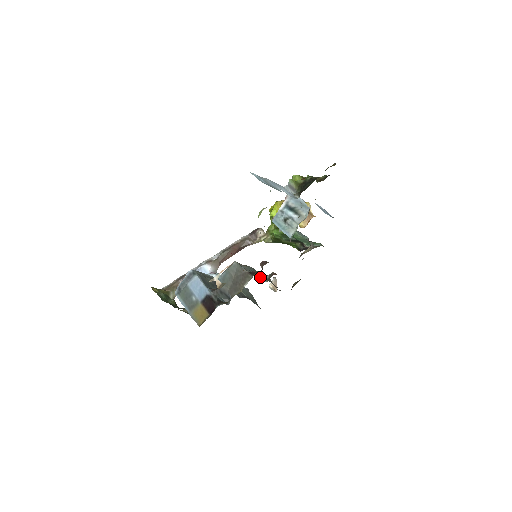
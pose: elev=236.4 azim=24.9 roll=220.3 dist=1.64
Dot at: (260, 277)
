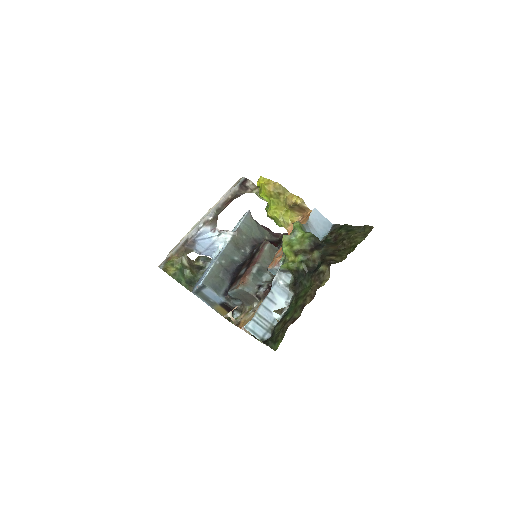
Dot at: (264, 276)
